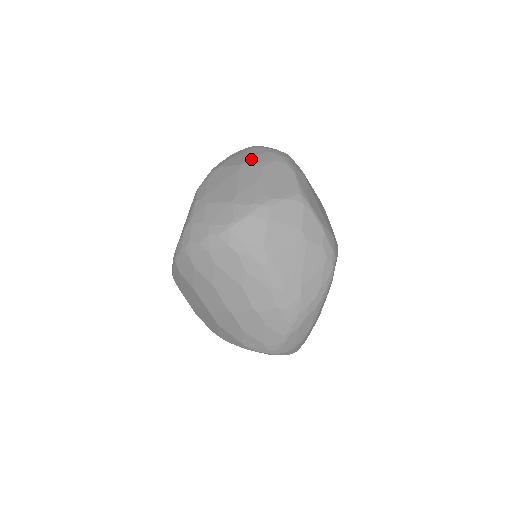
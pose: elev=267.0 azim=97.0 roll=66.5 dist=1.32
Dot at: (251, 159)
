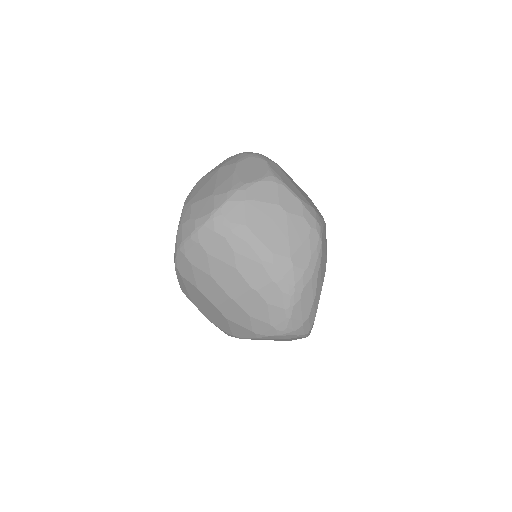
Dot at: (227, 162)
